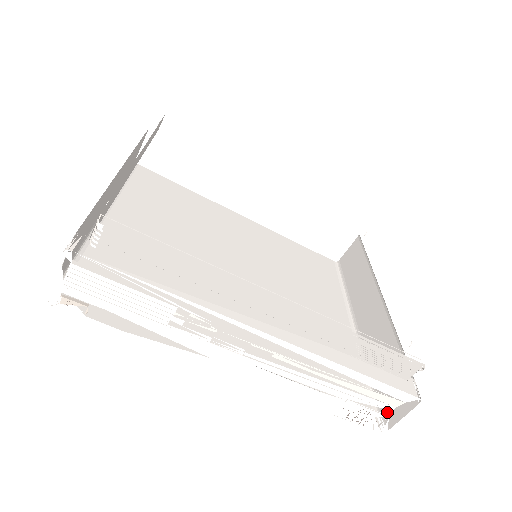
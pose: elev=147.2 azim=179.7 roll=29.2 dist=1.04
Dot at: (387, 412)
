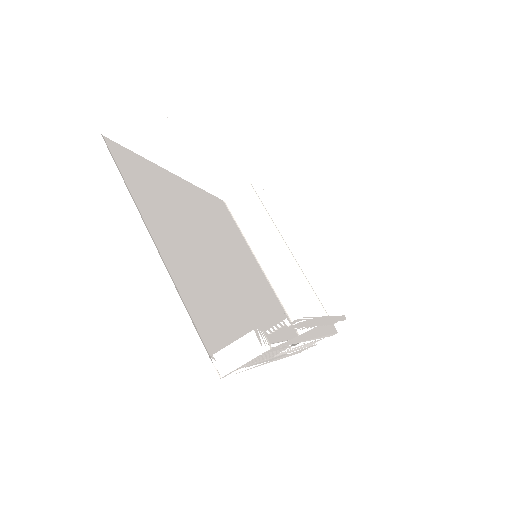
Dot at: occluded
